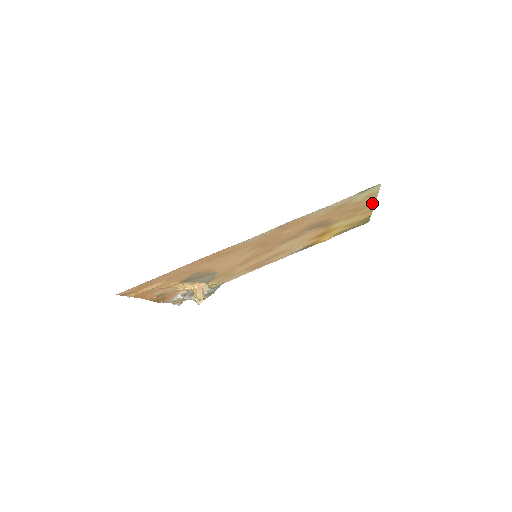
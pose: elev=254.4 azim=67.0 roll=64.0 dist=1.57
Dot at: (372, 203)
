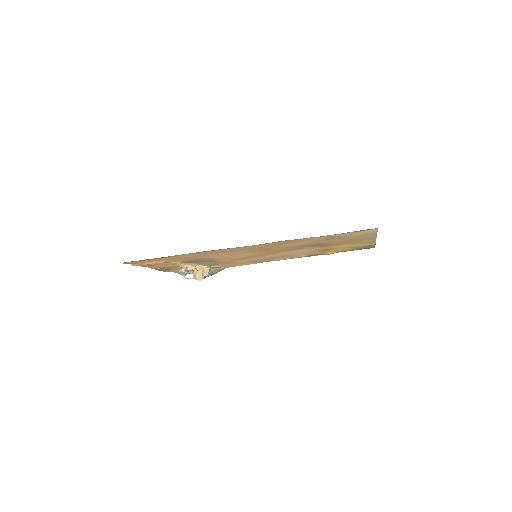
Dot at: (373, 238)
